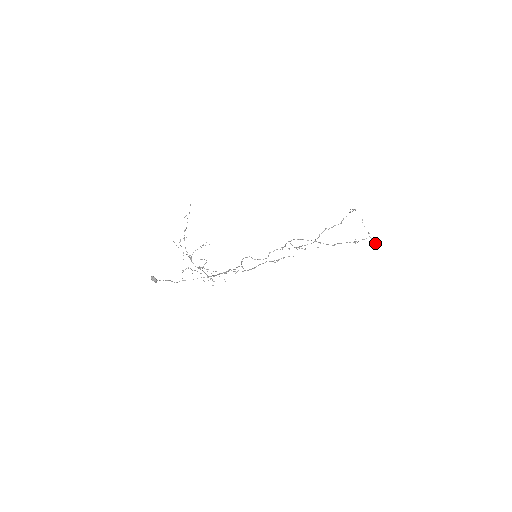
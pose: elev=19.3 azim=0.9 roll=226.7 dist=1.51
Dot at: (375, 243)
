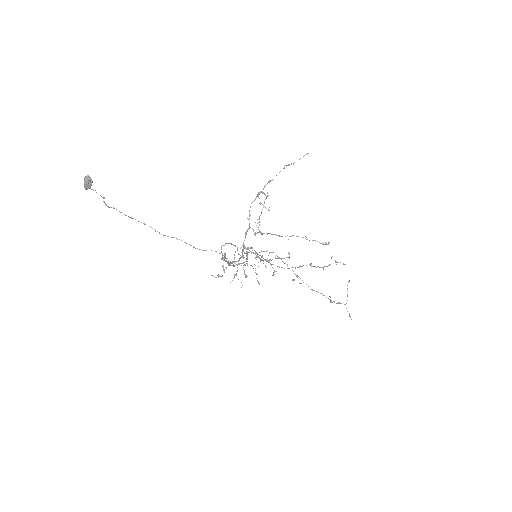
Dot at: occluded
